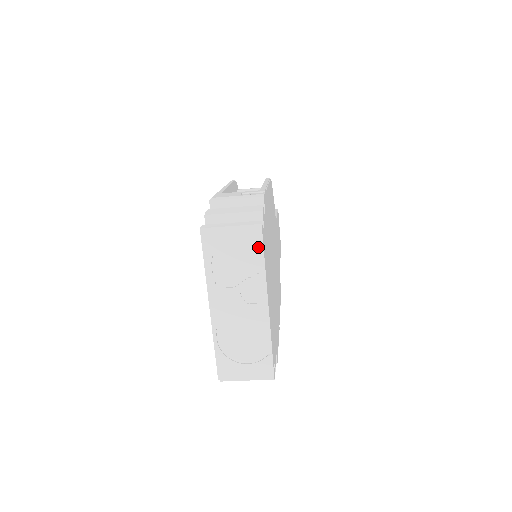
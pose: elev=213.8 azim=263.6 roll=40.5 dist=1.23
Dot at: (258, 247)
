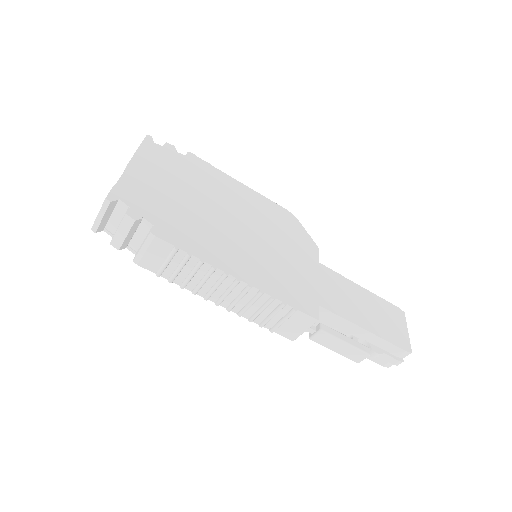
Dot at: (141, 144)
